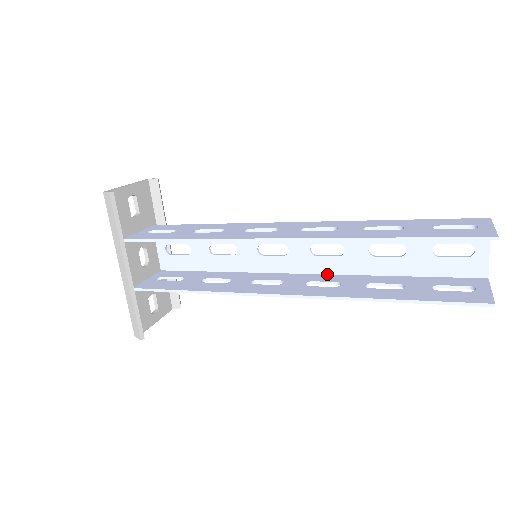
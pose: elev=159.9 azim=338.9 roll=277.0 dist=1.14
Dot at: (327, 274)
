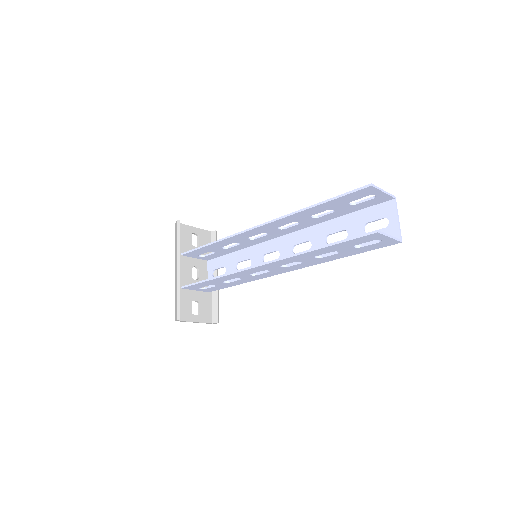
Dot at: occluded
